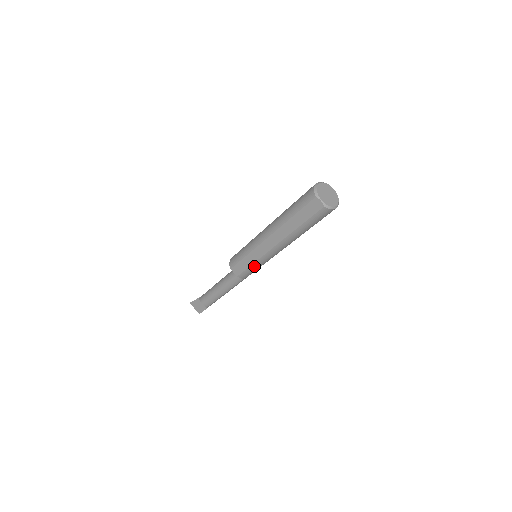
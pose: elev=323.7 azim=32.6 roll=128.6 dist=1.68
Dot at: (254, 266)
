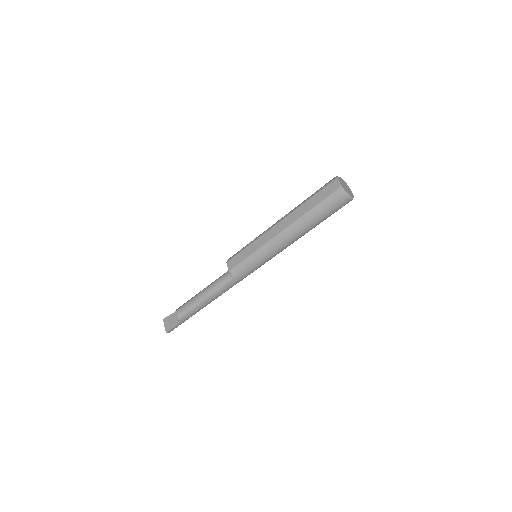
Dot at: (251, 258)
